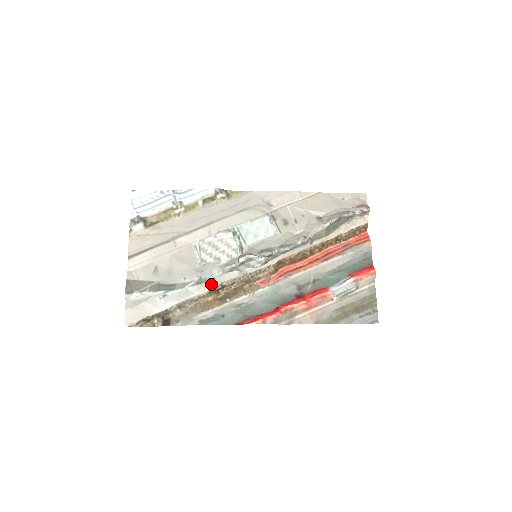
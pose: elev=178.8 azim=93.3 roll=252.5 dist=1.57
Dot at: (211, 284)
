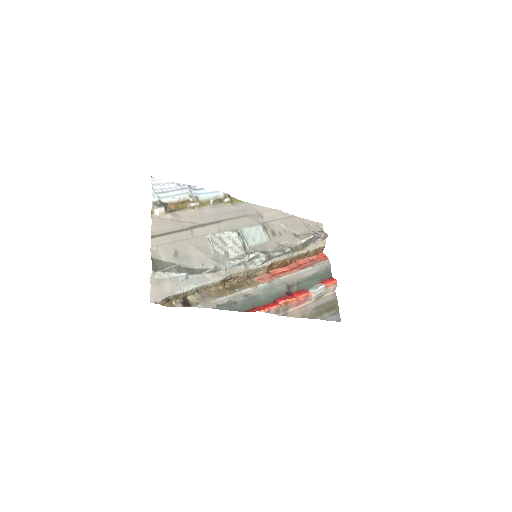
Dot at: (223, 274)
